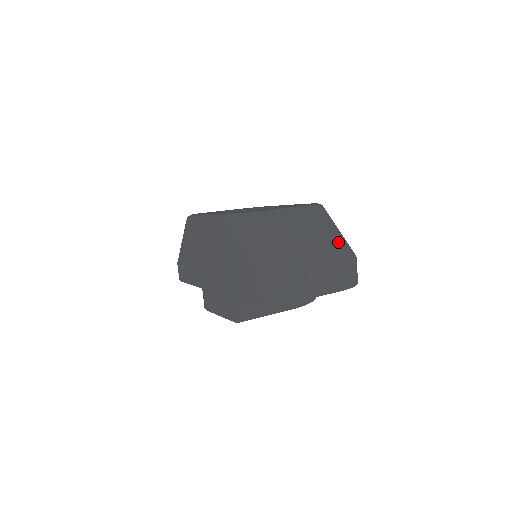
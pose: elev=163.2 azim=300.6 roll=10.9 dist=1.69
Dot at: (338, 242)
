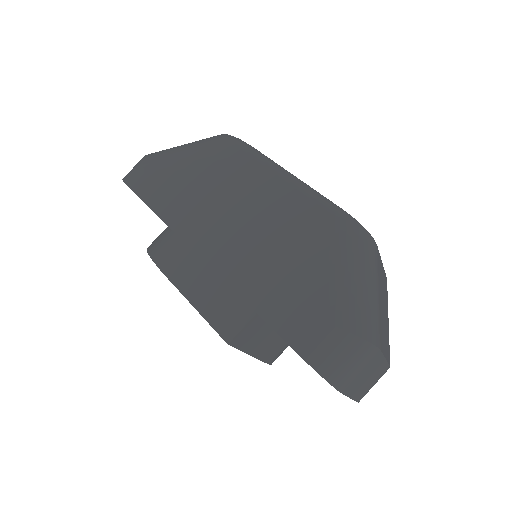
Dot at: occluded
